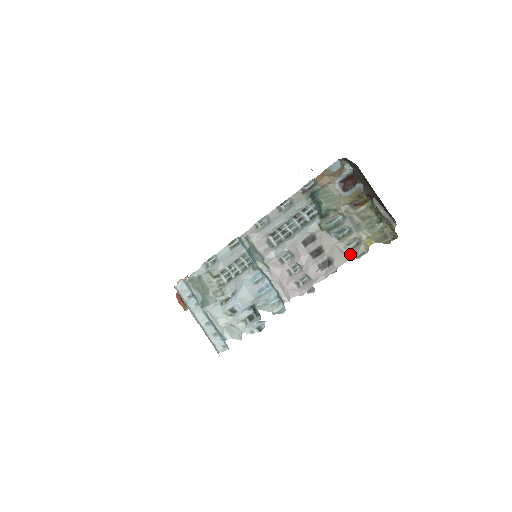
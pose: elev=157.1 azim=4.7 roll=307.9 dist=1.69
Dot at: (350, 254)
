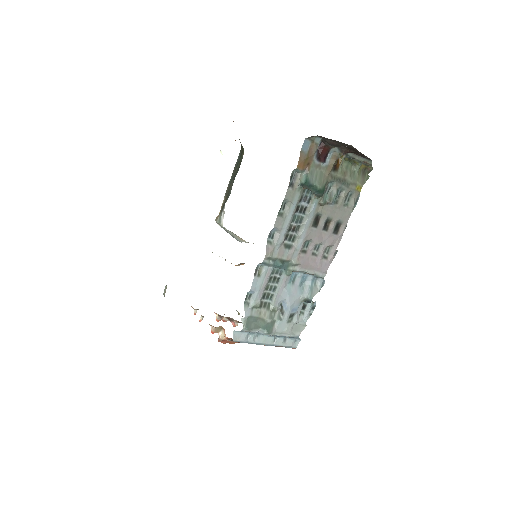
Dot at: (350, 207)
